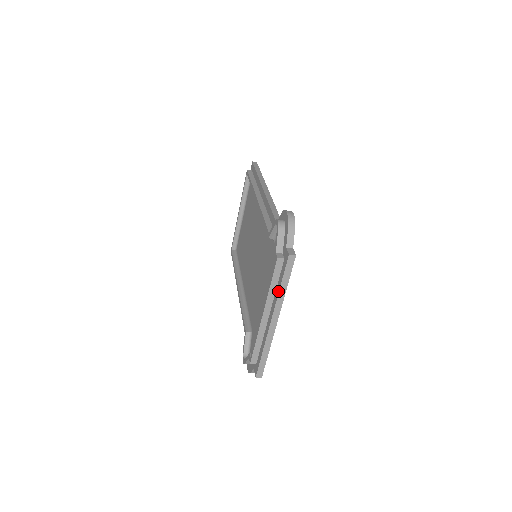
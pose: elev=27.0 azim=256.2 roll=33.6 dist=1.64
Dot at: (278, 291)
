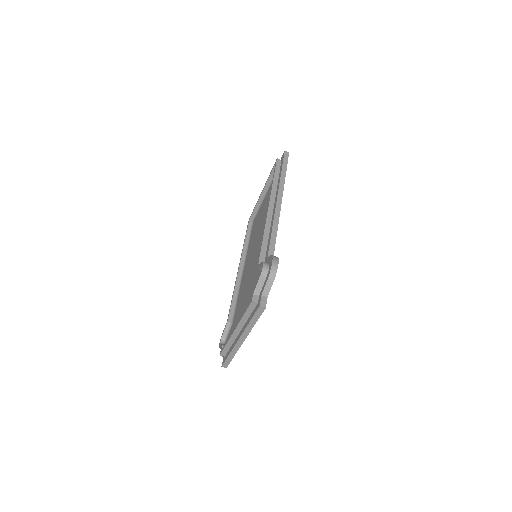
Dot at: (247, 324)
